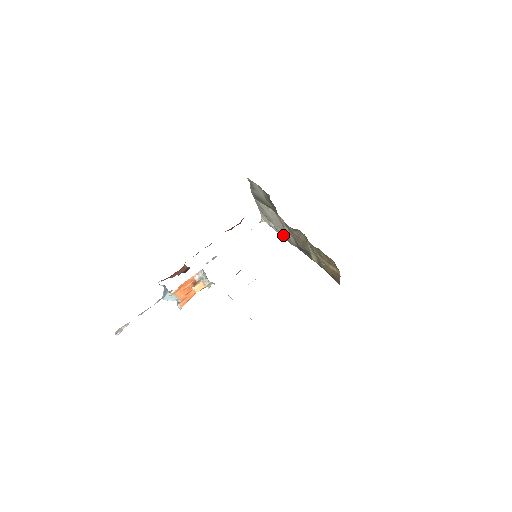
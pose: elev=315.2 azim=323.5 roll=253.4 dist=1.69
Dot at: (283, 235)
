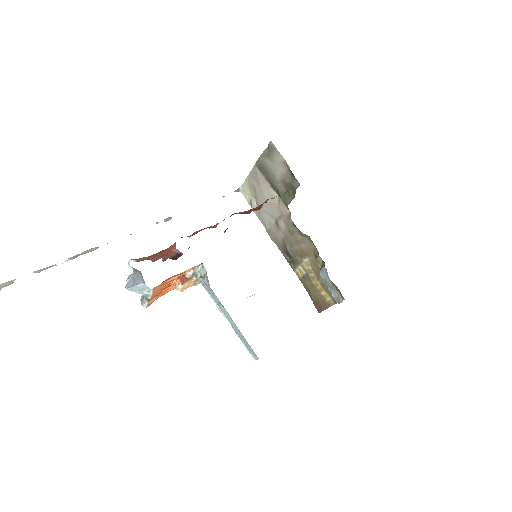
Dot at: (265, 223)
